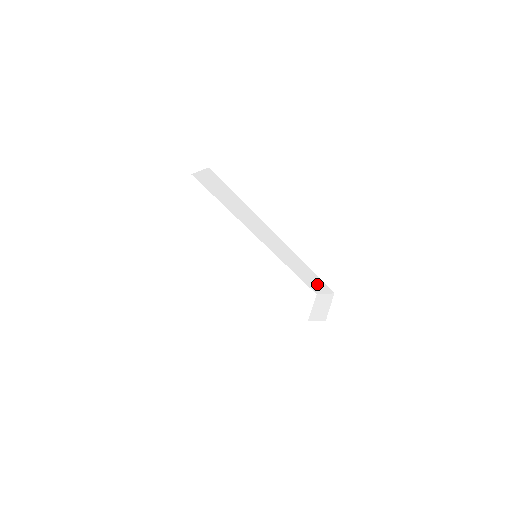
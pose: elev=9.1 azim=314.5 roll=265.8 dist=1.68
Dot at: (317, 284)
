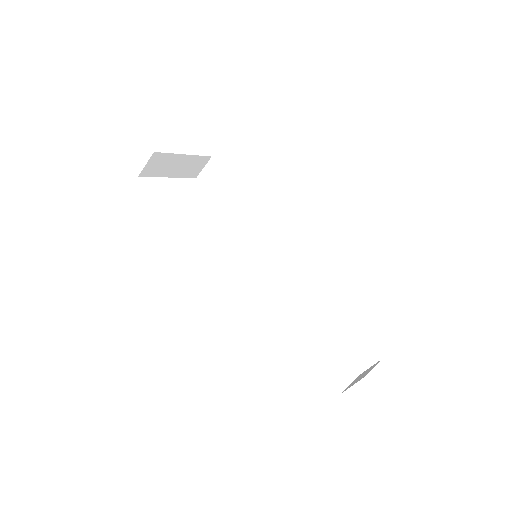
Dot at: (353, 344)
